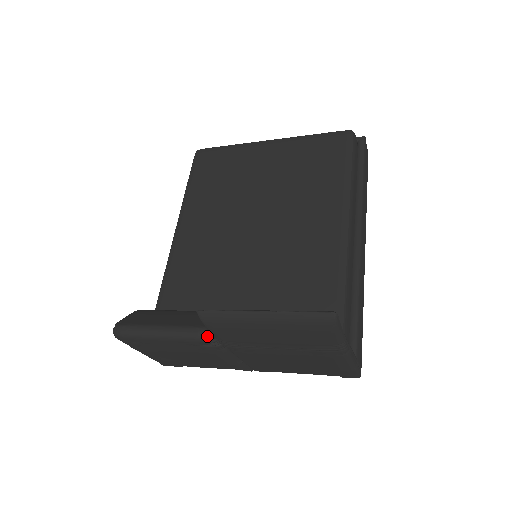
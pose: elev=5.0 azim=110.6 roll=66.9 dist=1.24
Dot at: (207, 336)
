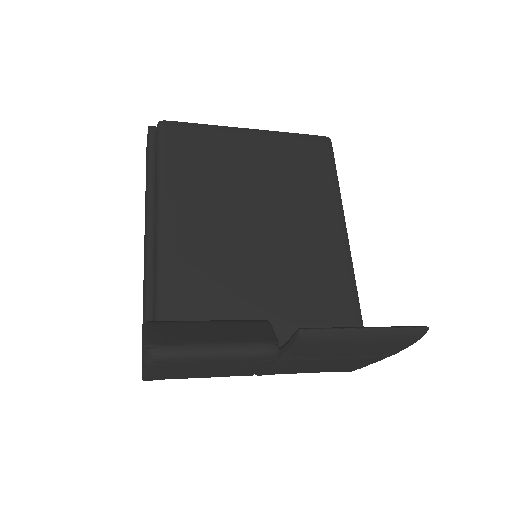
Dot at: (276, 352)
